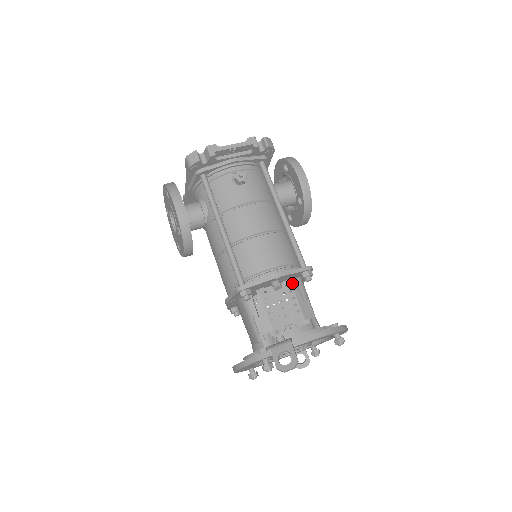
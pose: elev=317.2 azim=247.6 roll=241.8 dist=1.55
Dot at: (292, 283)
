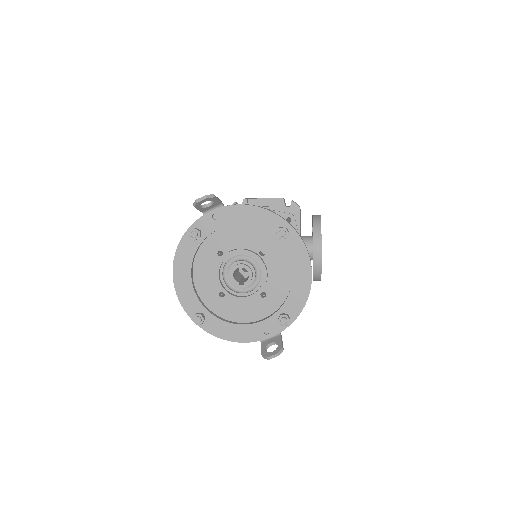
Dot at: occluded
